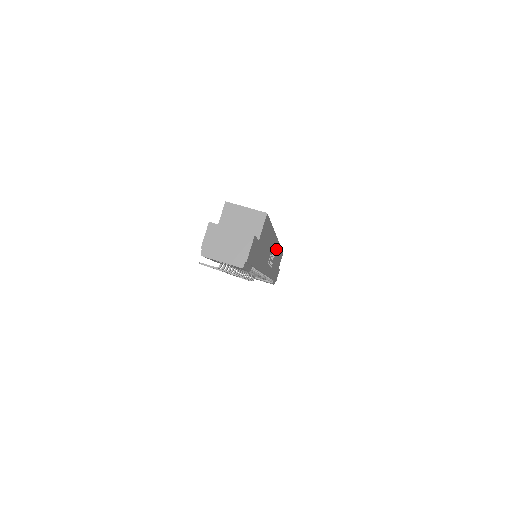
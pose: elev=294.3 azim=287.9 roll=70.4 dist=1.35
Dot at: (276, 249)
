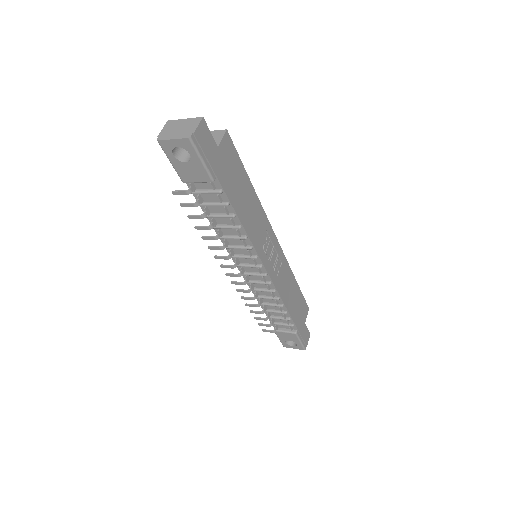
Dot at: (280, 258)
